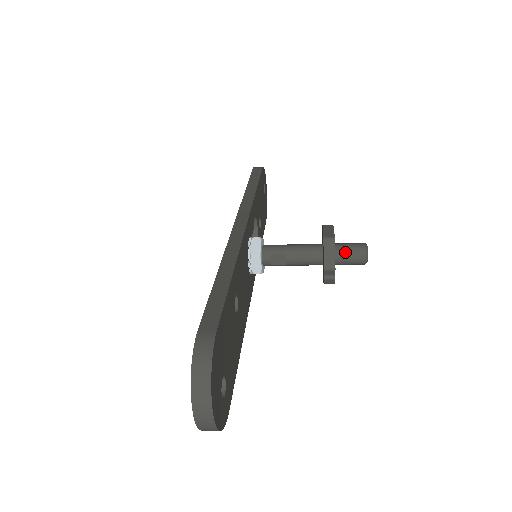
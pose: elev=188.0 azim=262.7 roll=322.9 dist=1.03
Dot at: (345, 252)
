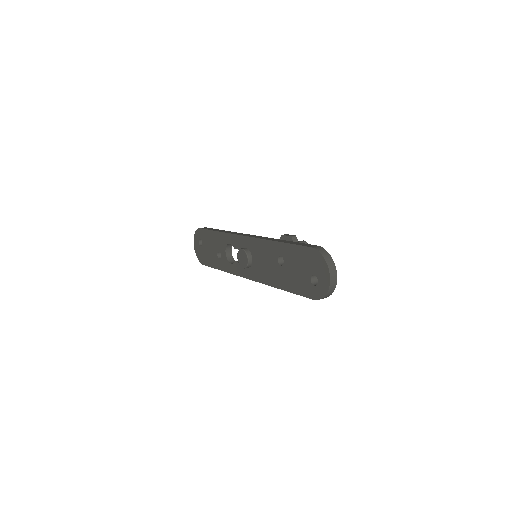
Dot at: occluded
